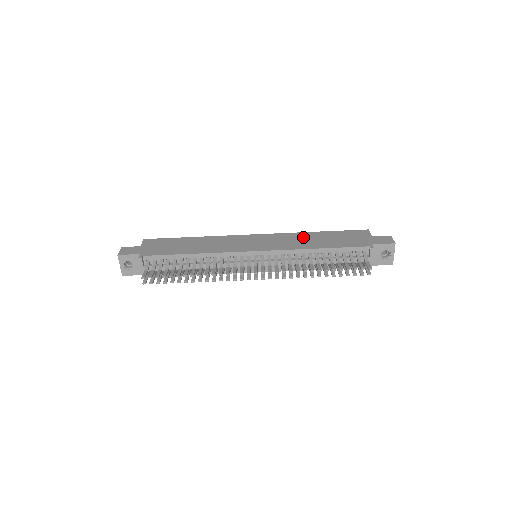
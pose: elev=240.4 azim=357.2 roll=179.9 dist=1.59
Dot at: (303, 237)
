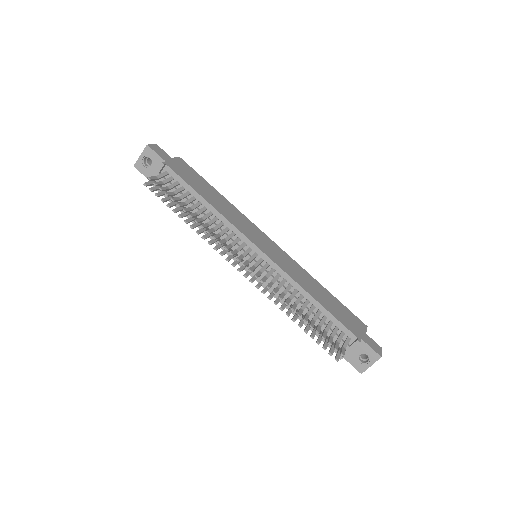
Dot at: (309, 279)
